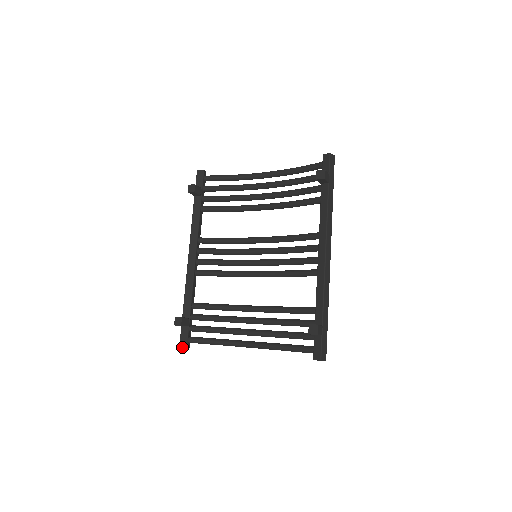
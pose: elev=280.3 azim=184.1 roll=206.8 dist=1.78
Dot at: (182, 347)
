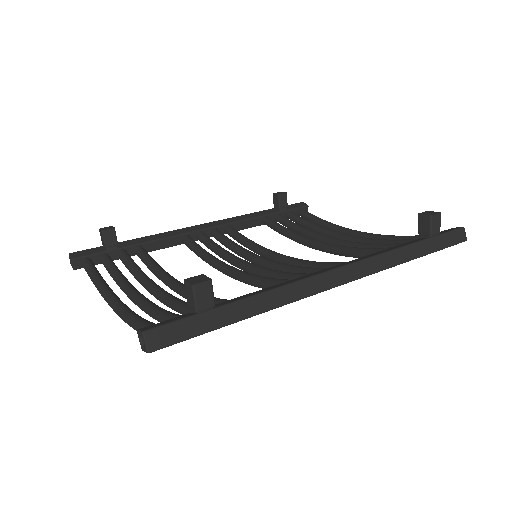
Dot at: (71, 255)
